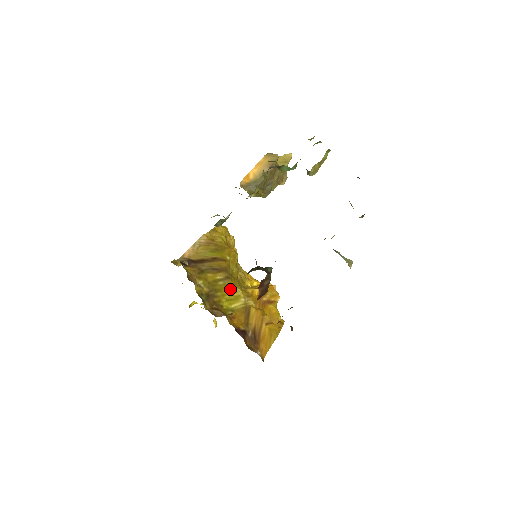
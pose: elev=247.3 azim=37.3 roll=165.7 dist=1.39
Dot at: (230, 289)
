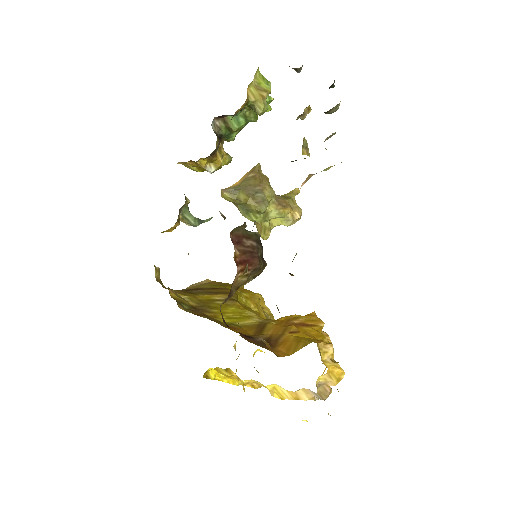
Dot at: (235, 309)
